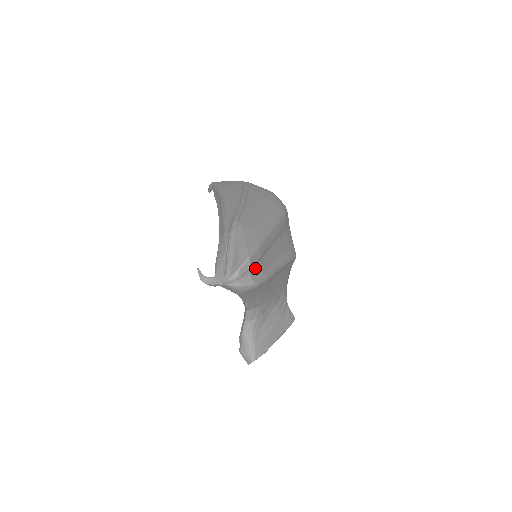
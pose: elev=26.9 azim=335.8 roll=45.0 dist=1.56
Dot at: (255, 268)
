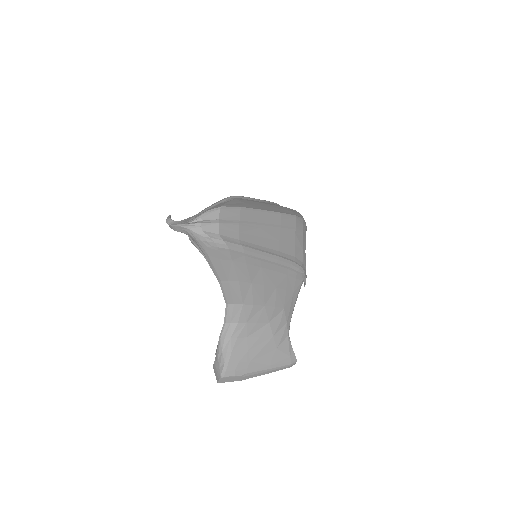
Dot at: (229, 228)
